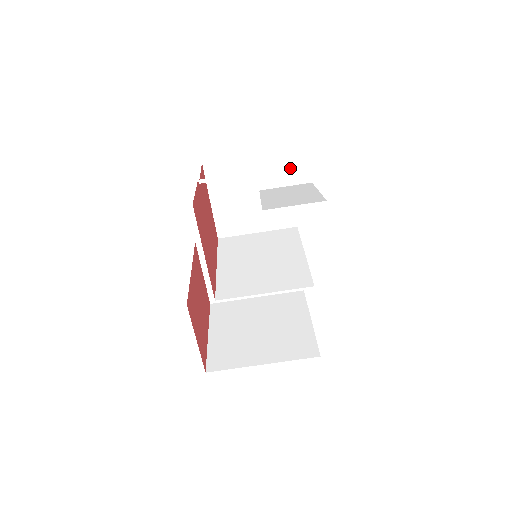
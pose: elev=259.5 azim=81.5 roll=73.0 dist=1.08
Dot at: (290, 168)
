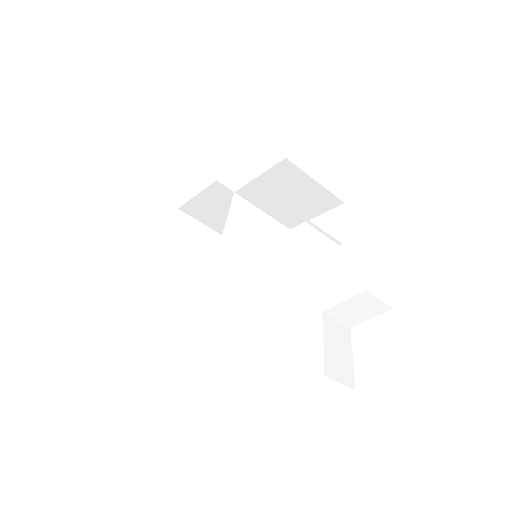
Dot at: (351, 317)
